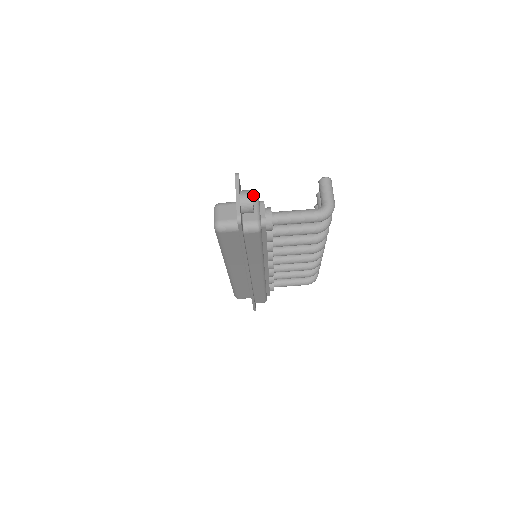
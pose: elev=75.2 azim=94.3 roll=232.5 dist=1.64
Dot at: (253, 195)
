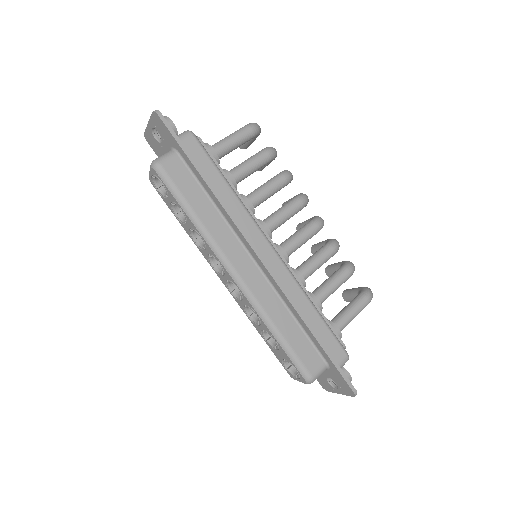
Dot at: occluded
